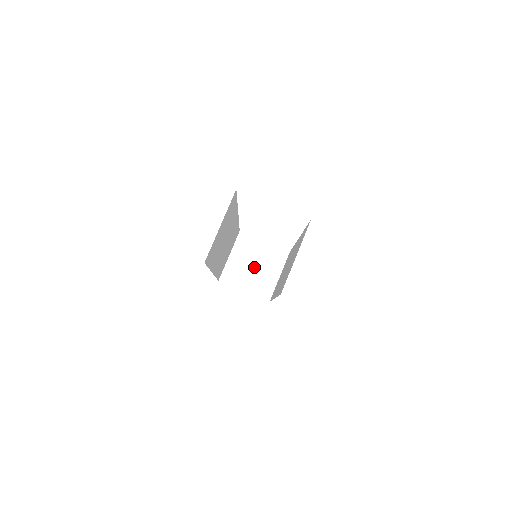
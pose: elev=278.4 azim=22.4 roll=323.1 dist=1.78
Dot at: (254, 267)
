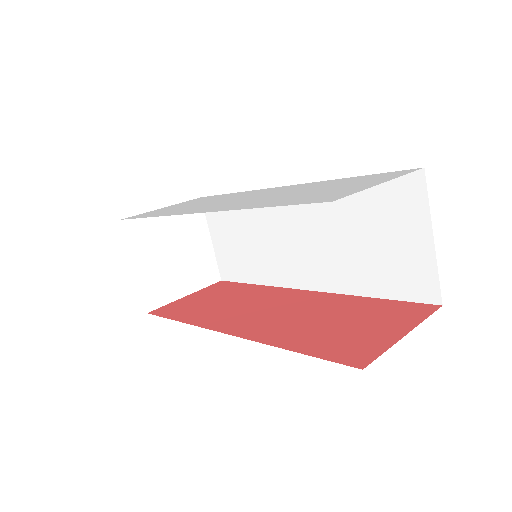
Dot at: (175, 255)
